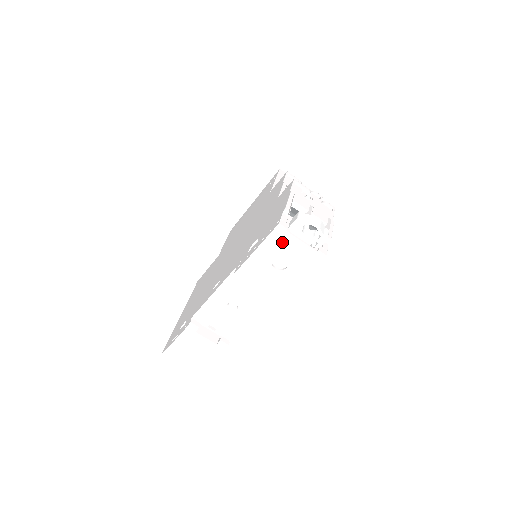
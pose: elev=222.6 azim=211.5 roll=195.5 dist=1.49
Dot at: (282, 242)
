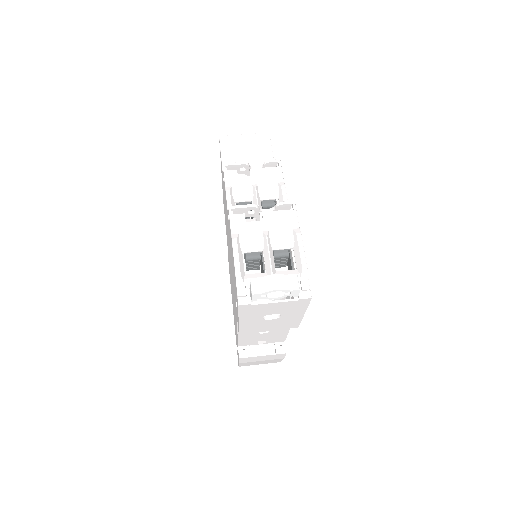
Dot at: (257, 310)
